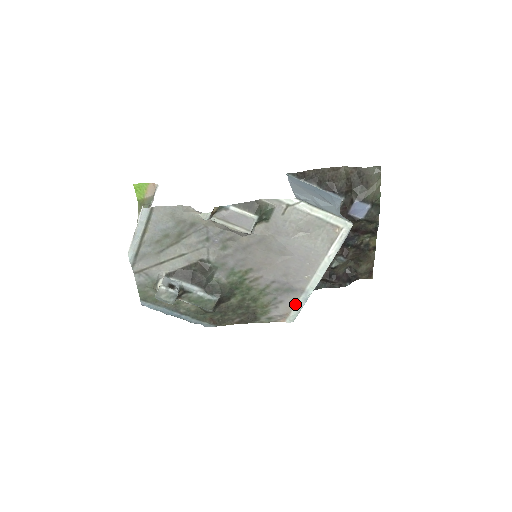
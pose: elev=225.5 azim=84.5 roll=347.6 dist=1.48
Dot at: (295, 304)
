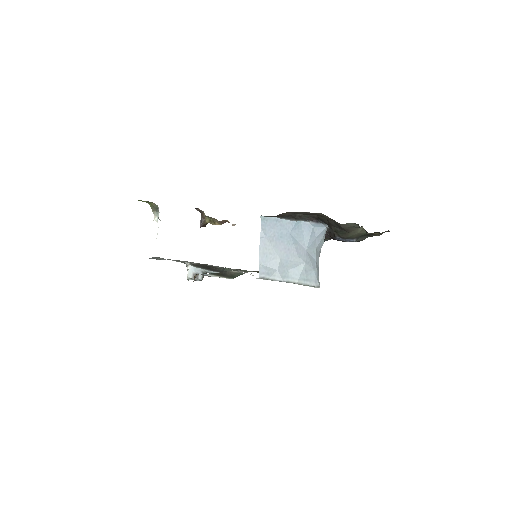
Dot at: occluded
